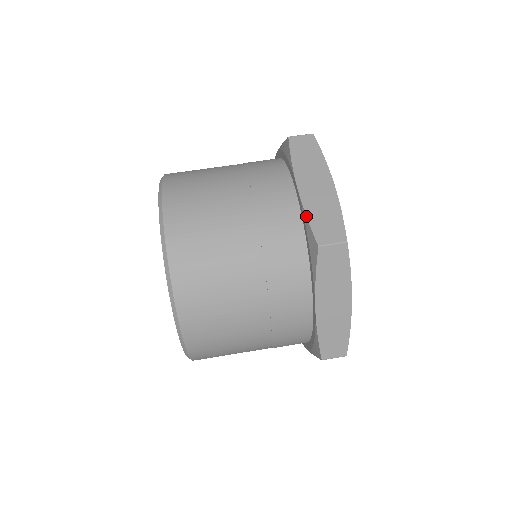
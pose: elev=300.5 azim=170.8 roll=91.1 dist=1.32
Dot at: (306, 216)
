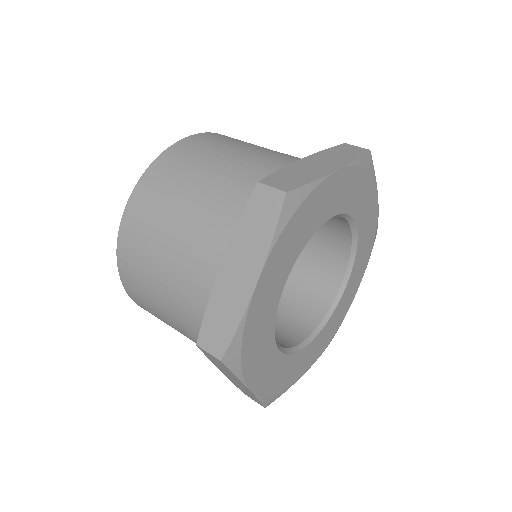
Dot at: (280, 169)
